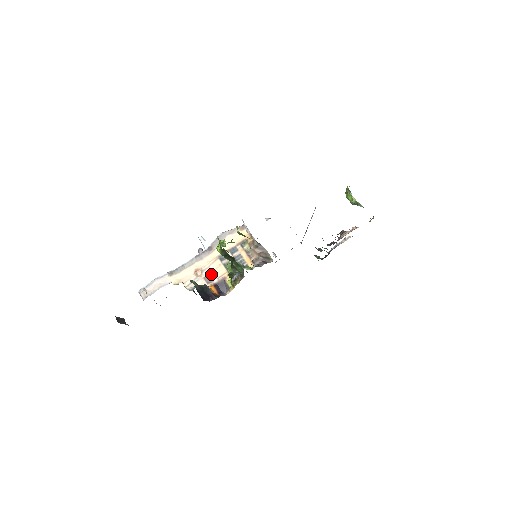
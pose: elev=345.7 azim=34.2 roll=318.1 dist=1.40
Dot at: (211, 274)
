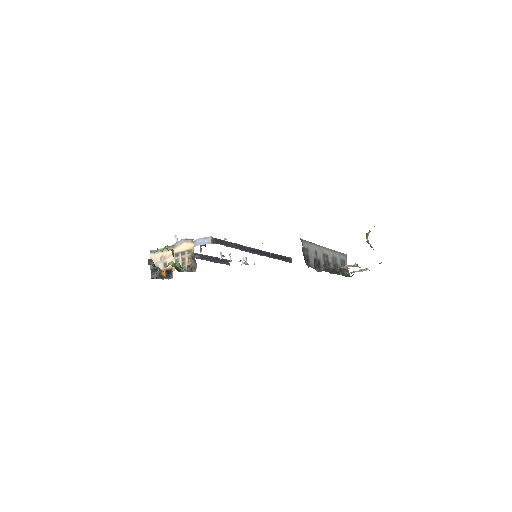
Dot at: (167, 262)
